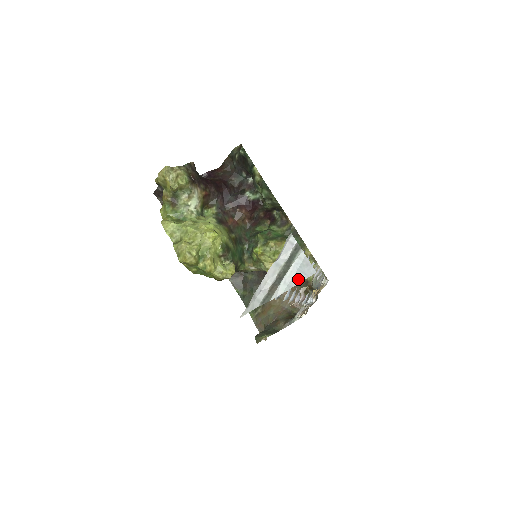
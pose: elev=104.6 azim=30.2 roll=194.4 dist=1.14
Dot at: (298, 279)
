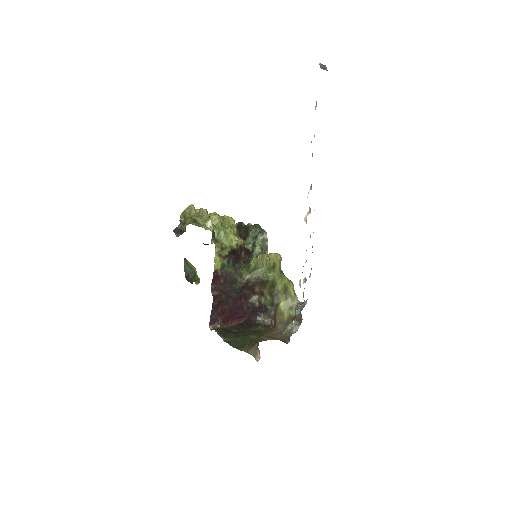
Dot at: occluded
